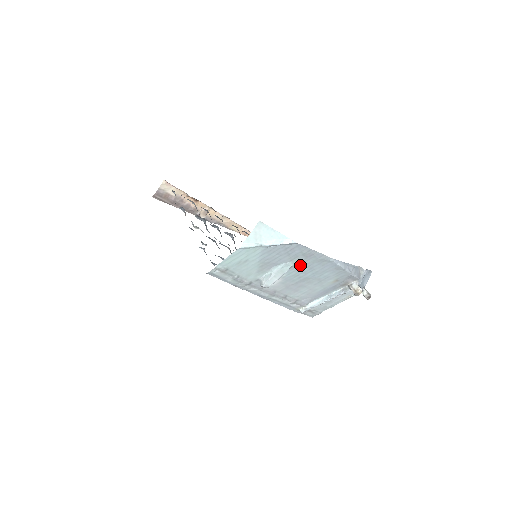
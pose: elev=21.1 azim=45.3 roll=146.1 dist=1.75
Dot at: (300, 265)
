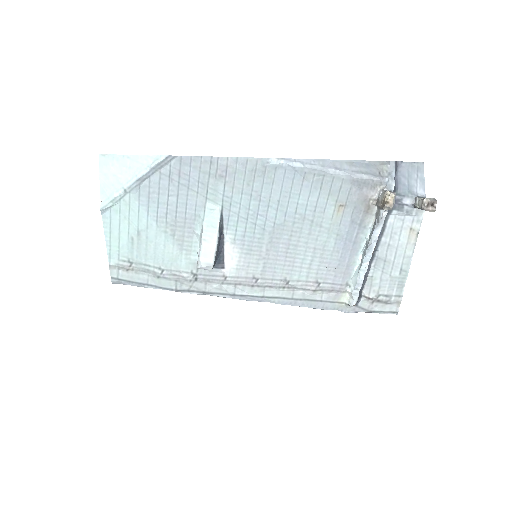
Dot at: (233, 201)
